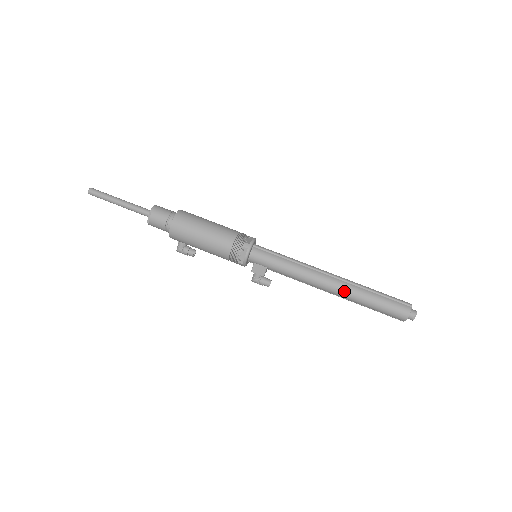
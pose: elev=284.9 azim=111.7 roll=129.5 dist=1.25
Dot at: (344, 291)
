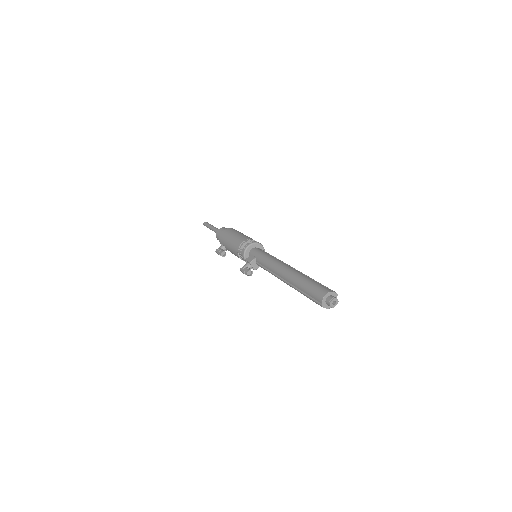
Dot at: (292, 272)
